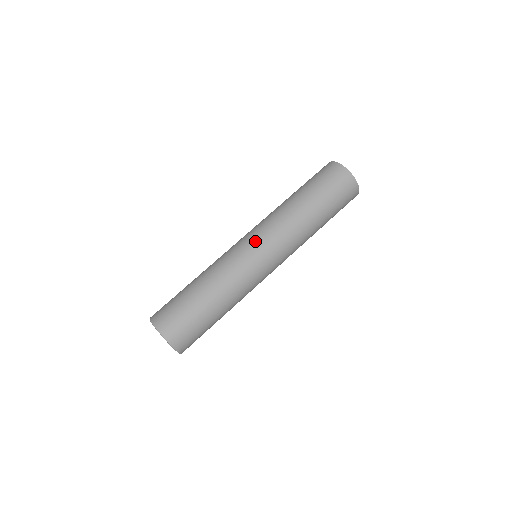
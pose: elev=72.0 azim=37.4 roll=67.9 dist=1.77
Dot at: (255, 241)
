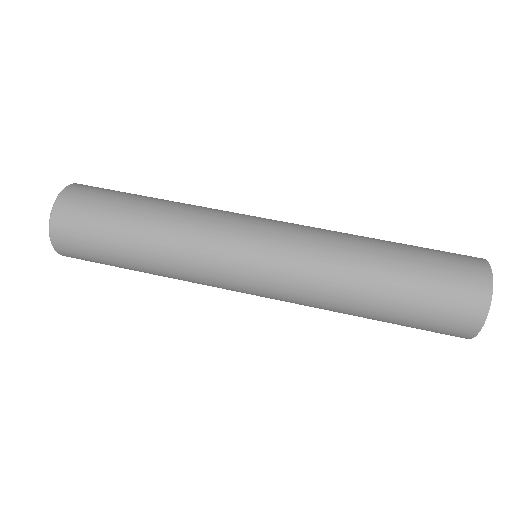
Dot at: (260, 259)
